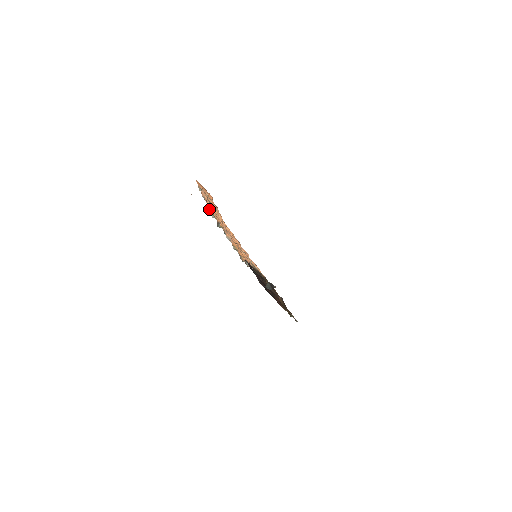
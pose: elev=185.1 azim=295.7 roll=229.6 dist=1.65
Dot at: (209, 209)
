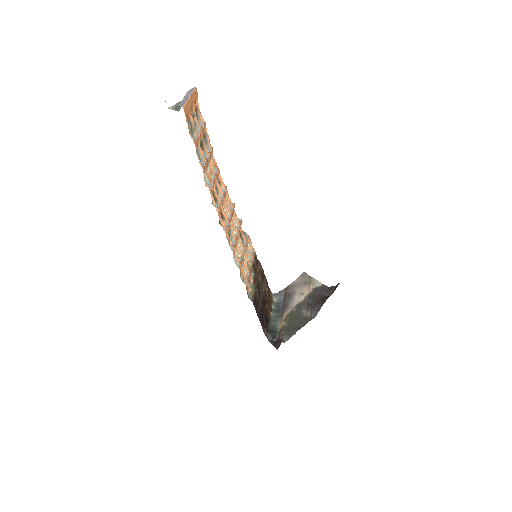
Dot at: (207, 184)
